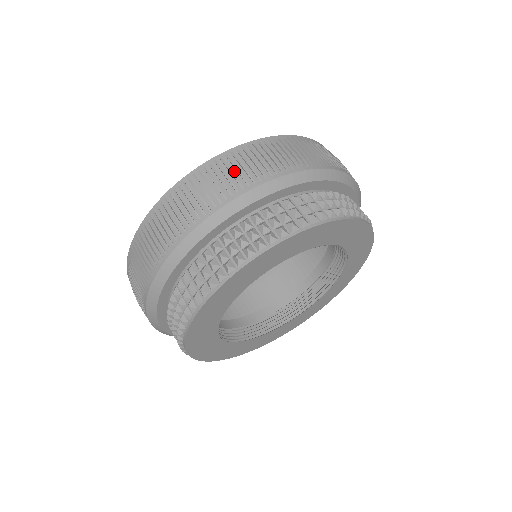
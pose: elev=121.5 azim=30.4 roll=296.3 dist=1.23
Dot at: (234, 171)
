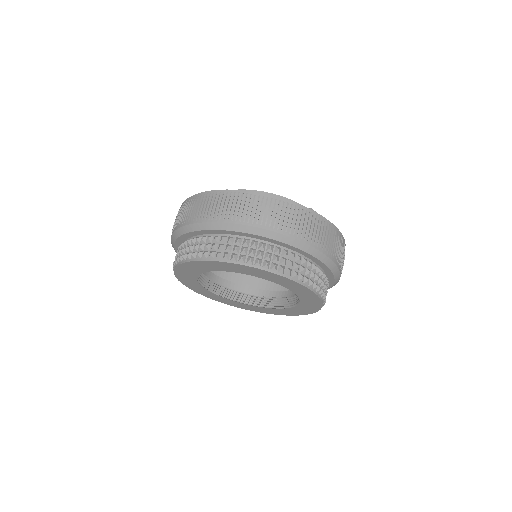
Dot at: (237, 206)
